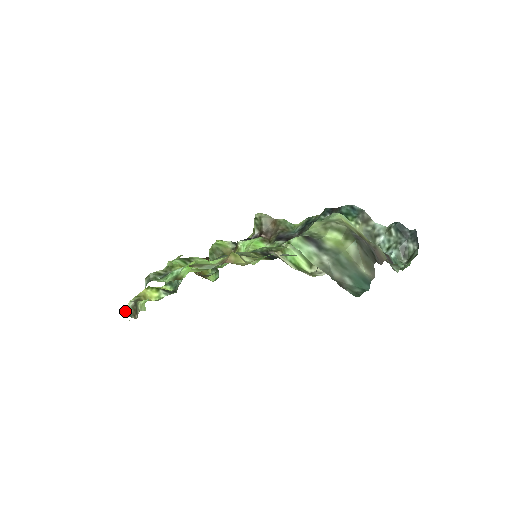
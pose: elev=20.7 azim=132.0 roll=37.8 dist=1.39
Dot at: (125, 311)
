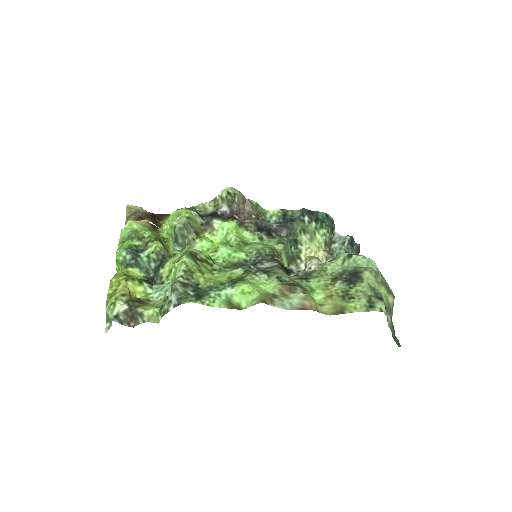
Dot at: (113, 317)
